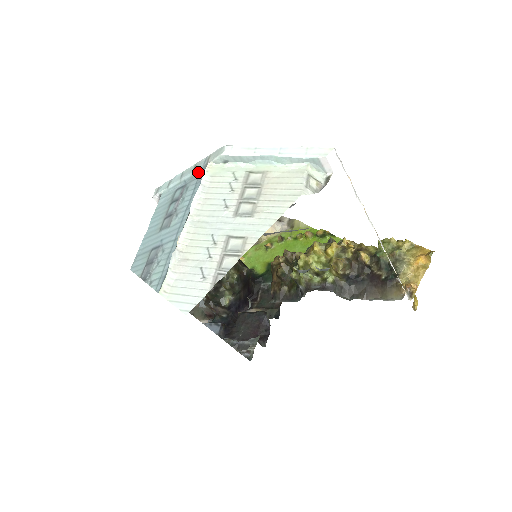
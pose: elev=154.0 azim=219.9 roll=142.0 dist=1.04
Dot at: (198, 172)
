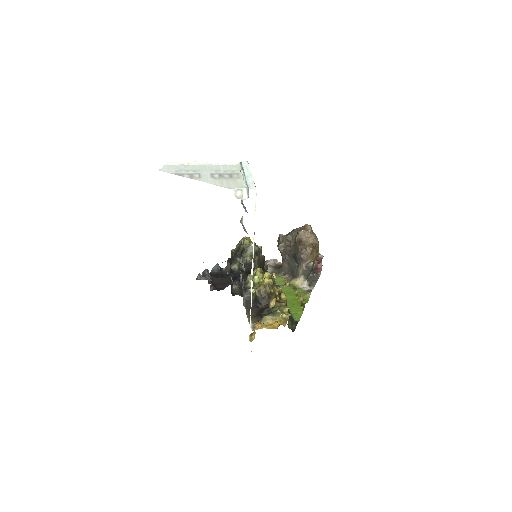
Dot at: occluded
